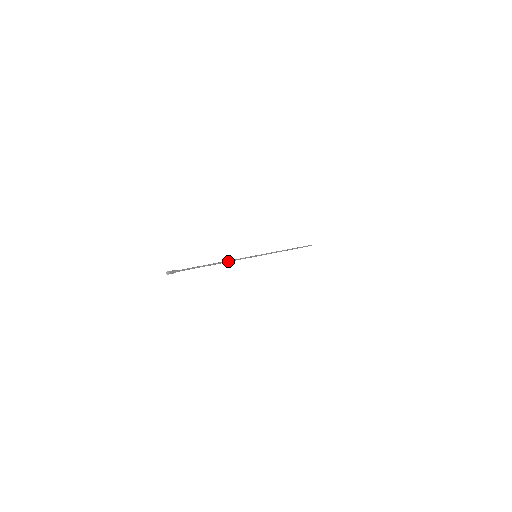
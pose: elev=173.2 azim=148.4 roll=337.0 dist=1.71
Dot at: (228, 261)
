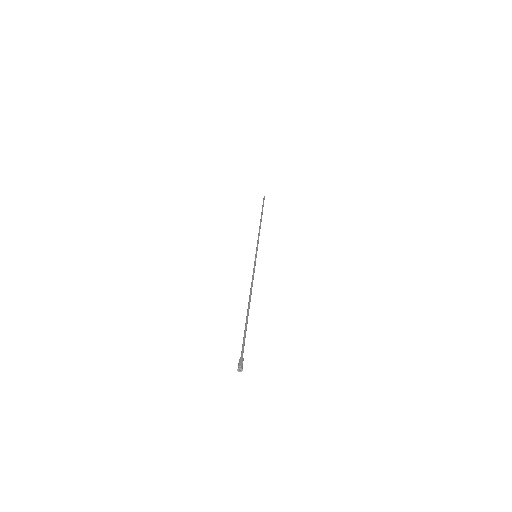
Dot at: (251, 289)
